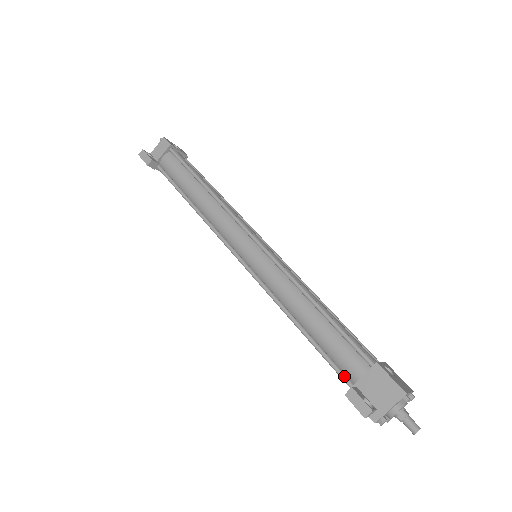
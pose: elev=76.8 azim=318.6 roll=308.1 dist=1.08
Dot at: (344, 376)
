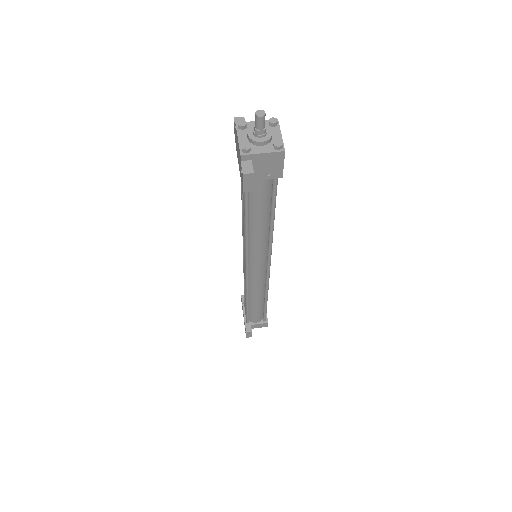
Dot at: occluded
